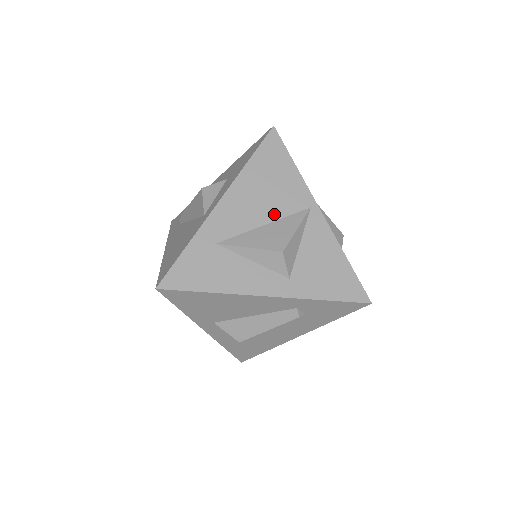
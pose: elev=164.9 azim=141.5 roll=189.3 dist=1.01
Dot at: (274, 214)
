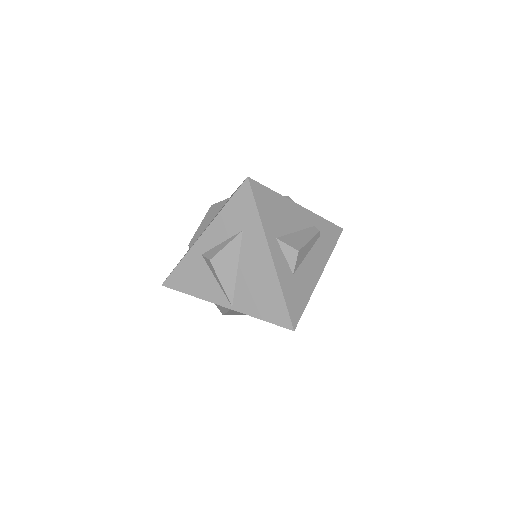
Dot at: occluded
